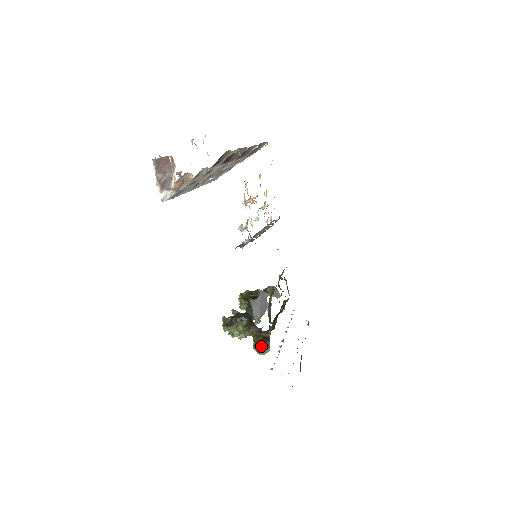
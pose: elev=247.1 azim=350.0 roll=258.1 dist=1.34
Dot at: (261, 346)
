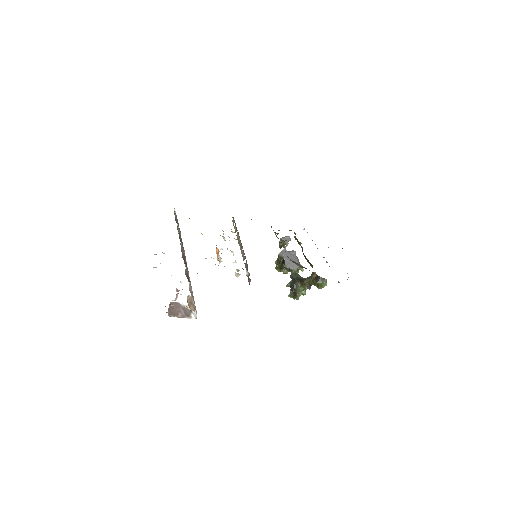
Dot at: (320, 284)
